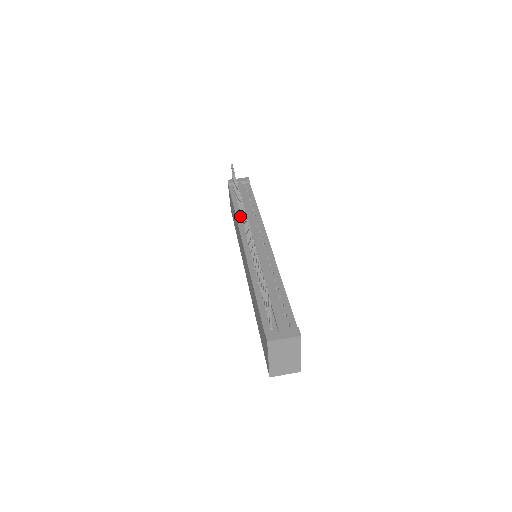
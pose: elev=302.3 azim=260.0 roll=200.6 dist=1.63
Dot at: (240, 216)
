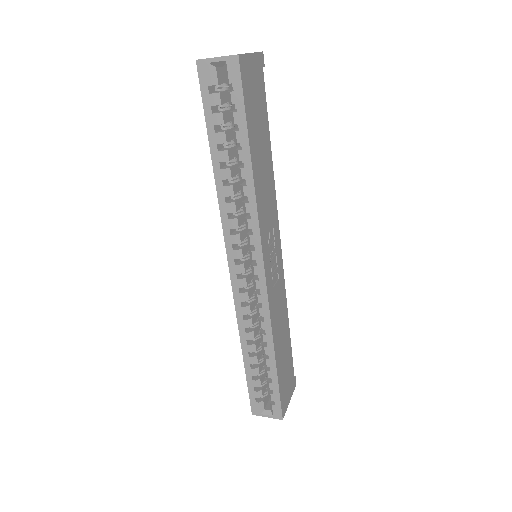
Dot at: occluded
